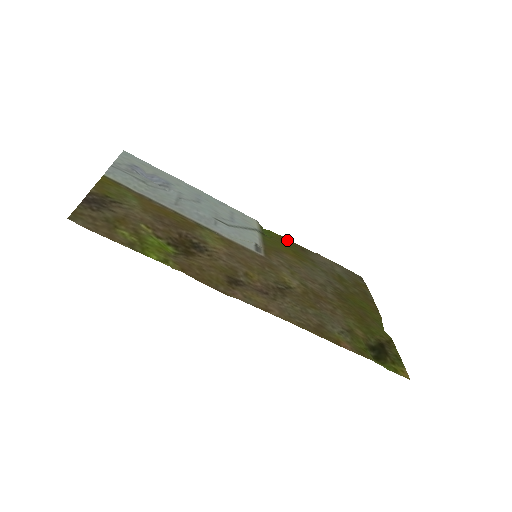
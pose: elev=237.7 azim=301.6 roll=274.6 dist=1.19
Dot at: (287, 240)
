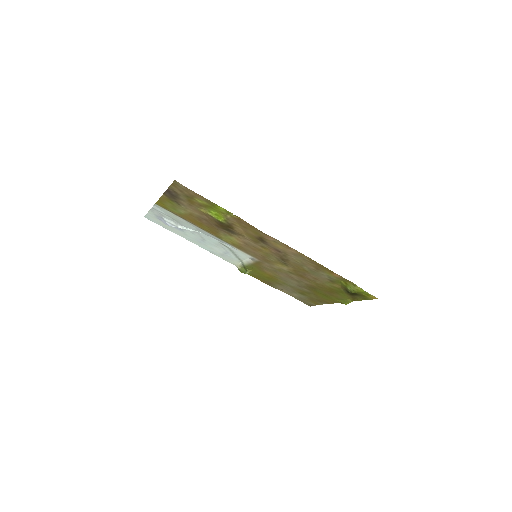
Dot at: (258, 279)
